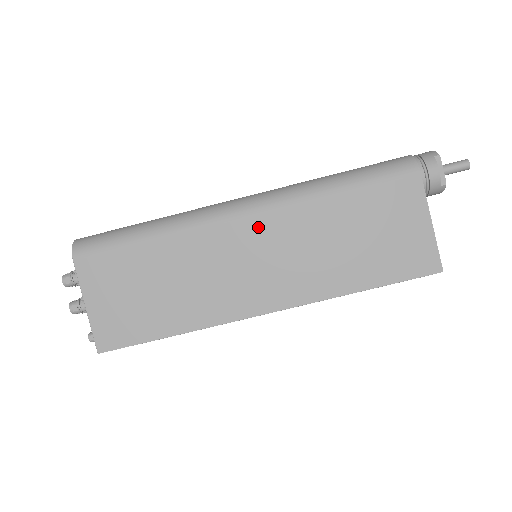
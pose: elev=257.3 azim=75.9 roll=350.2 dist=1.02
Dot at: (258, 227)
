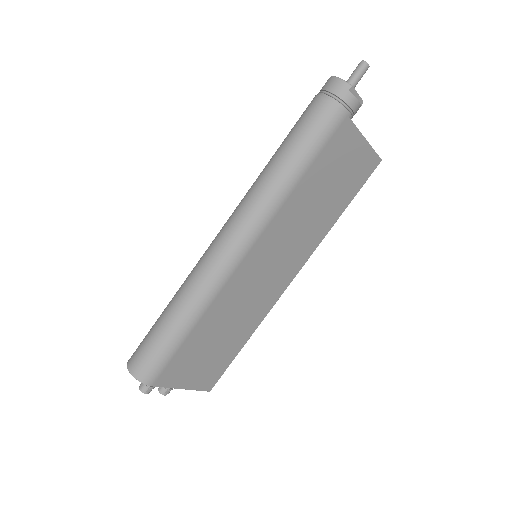
Dot at: (258, 252)
